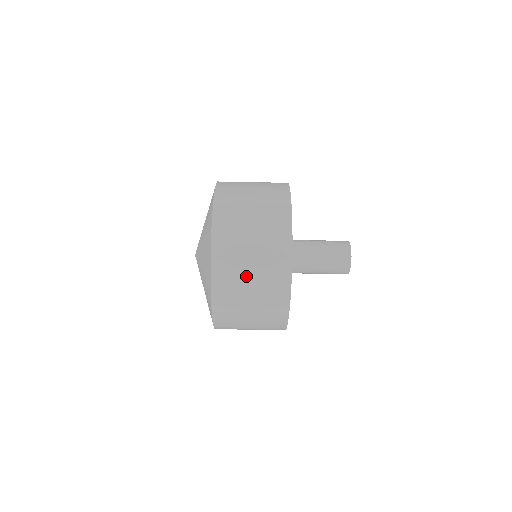
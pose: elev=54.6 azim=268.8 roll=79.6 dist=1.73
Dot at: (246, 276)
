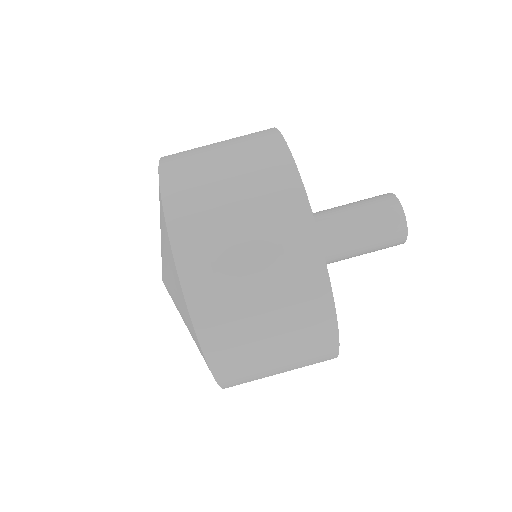
Dot at: (254, 310)
